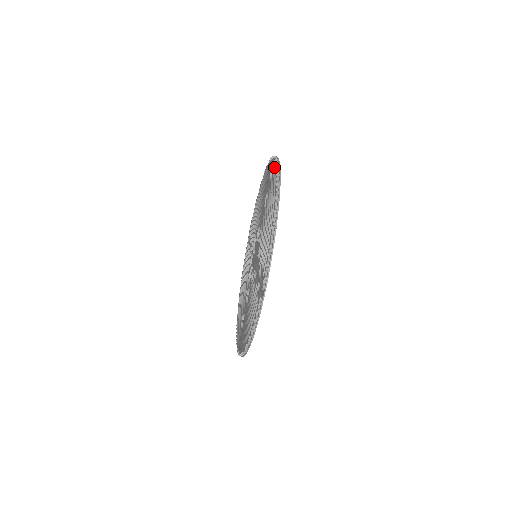
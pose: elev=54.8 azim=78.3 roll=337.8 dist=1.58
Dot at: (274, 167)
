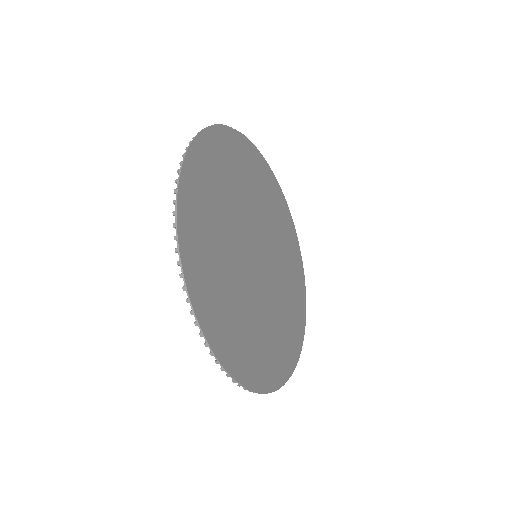
Dot at: (193, 281)
